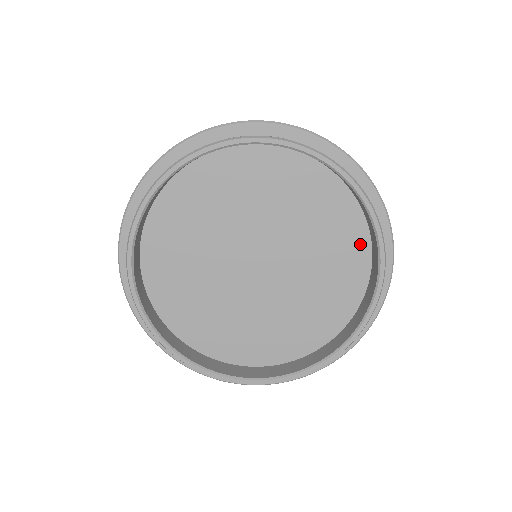
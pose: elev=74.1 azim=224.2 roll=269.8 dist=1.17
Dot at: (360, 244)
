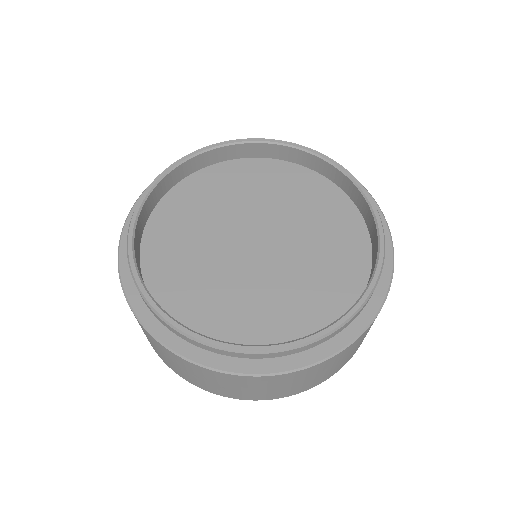
Dot at: (348, 211)
